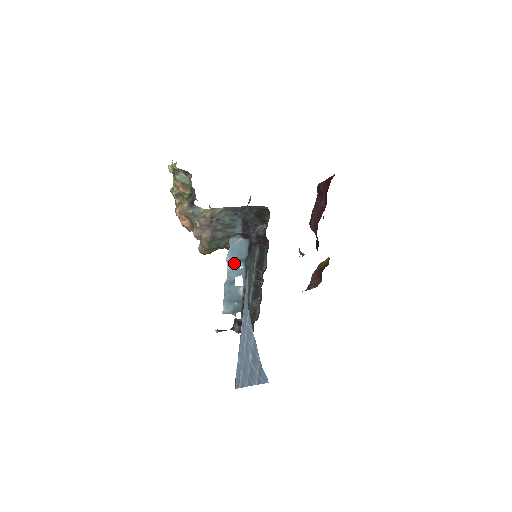
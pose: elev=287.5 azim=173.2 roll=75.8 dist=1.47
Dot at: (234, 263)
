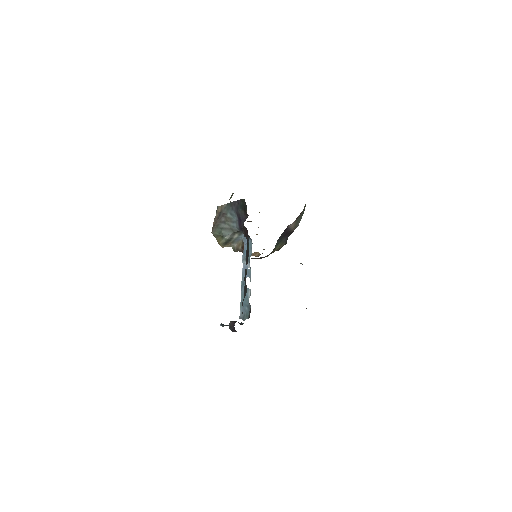
Dot at: occluded
